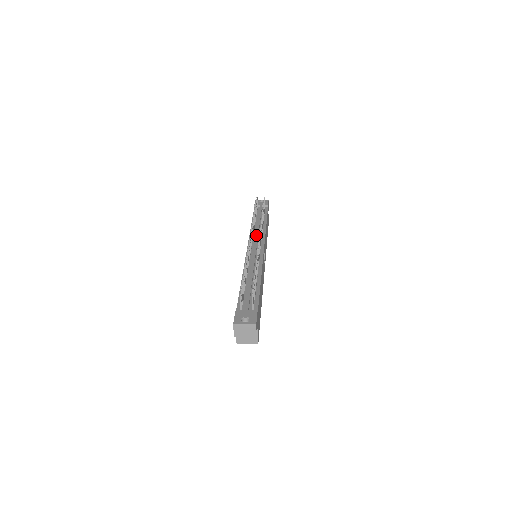
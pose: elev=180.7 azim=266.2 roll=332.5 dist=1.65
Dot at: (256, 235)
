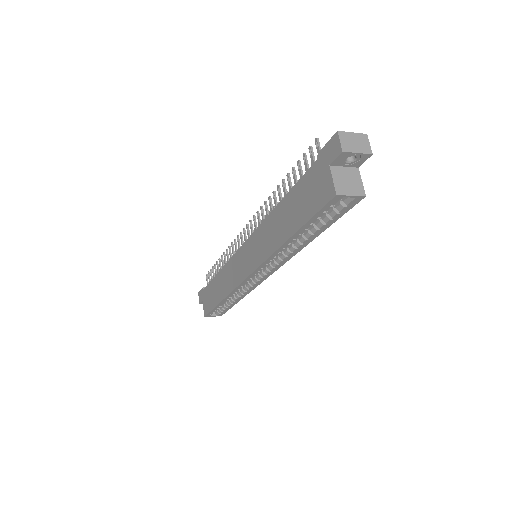
Dot at: occluded
